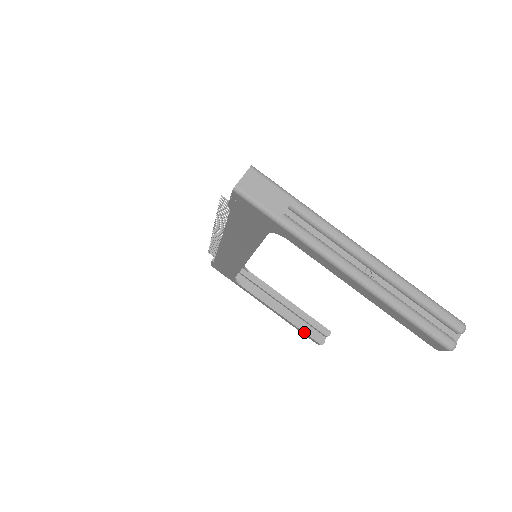
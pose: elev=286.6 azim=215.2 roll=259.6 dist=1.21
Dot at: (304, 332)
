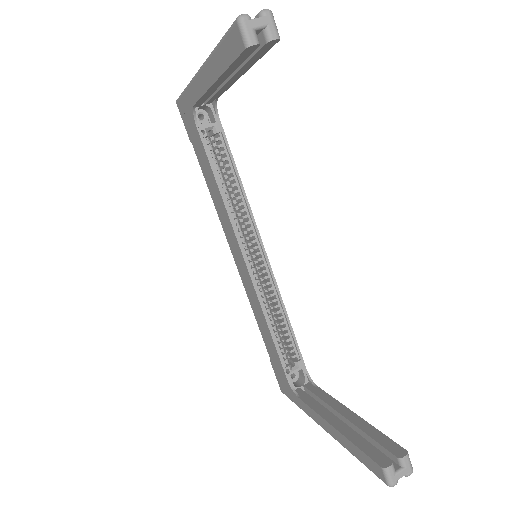
Dot at: (359, 448)
